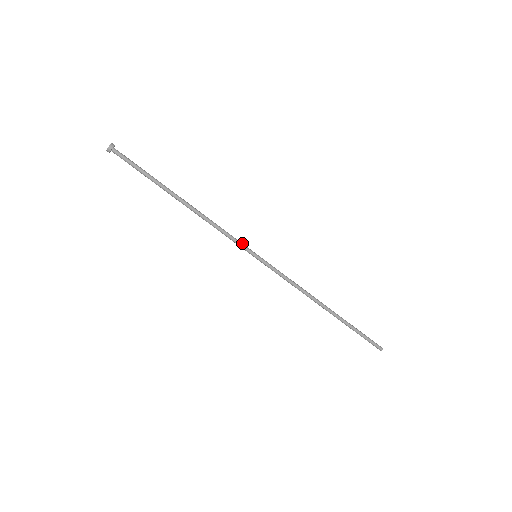
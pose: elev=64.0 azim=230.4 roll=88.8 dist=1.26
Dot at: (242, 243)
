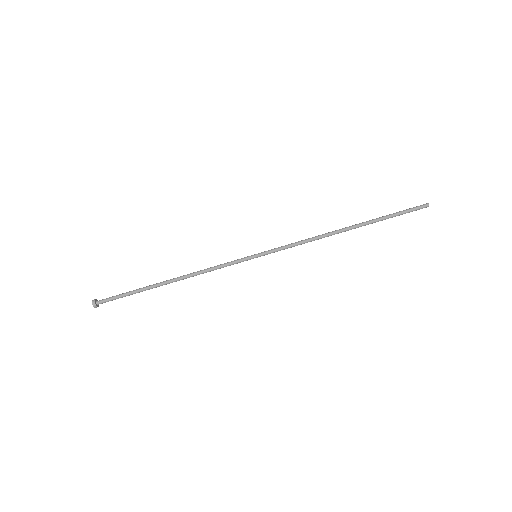
Dot at: (237, 260)
